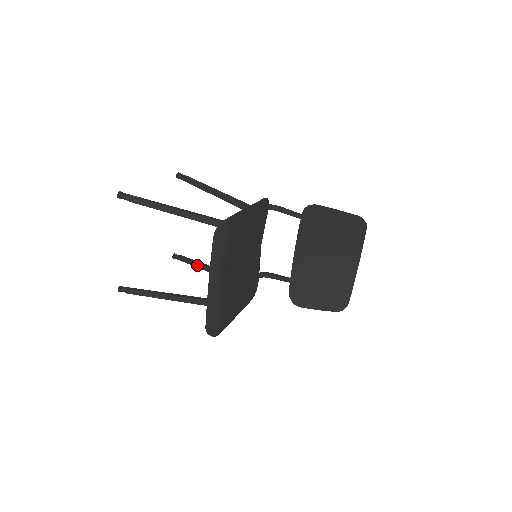
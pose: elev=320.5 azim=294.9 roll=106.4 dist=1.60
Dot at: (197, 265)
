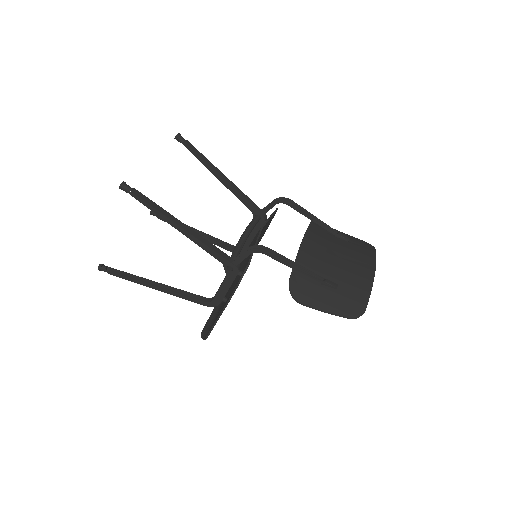
Dot at: (207, 161)
